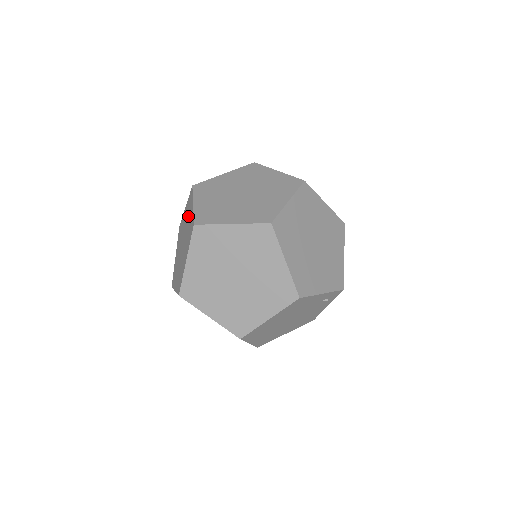
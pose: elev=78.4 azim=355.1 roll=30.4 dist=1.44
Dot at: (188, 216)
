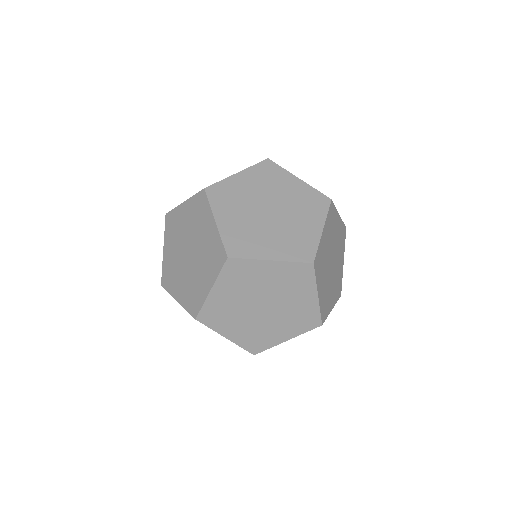
Dot at: (201, 227)
